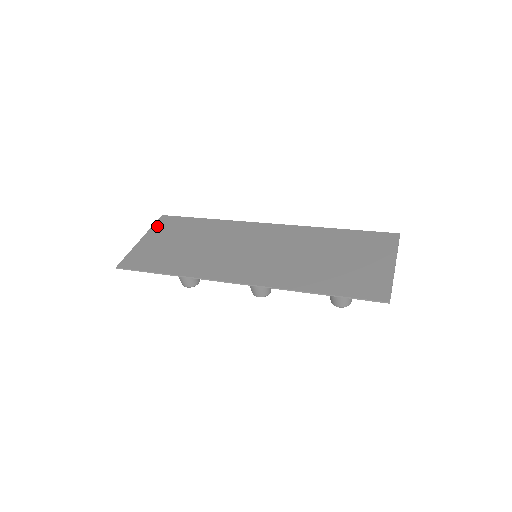
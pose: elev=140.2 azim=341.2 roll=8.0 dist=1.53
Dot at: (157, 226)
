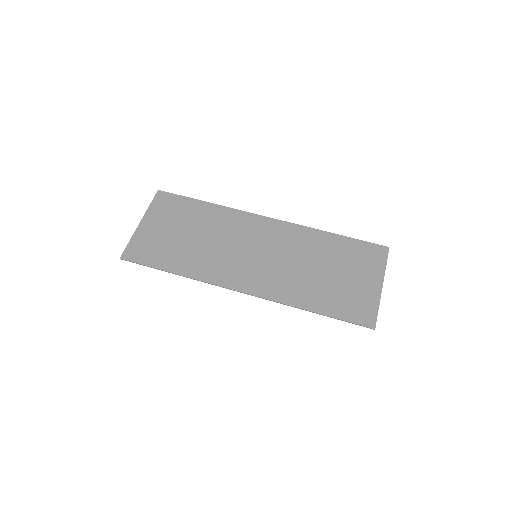
Dot at: (155, 205)
